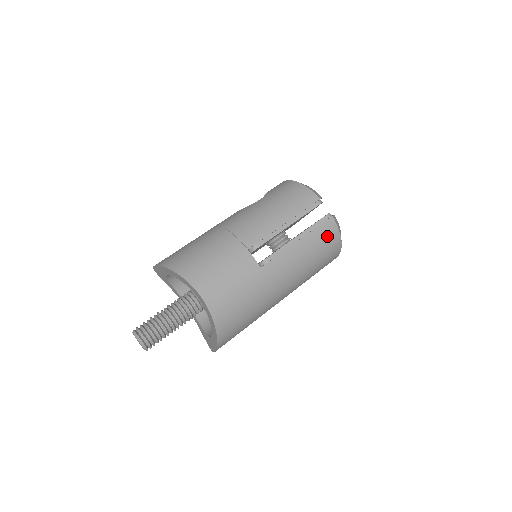
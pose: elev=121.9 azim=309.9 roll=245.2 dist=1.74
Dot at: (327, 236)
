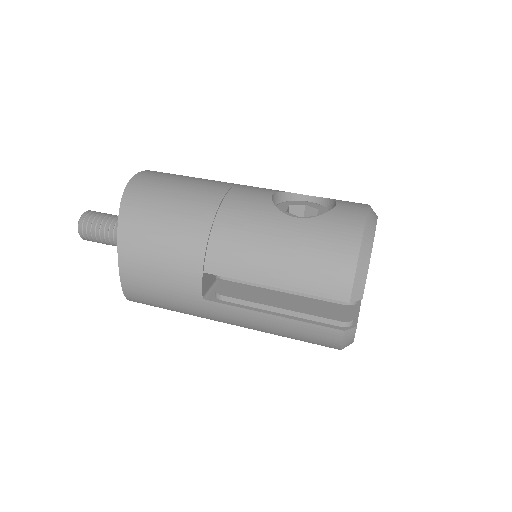
Dot at: (318, 337)
